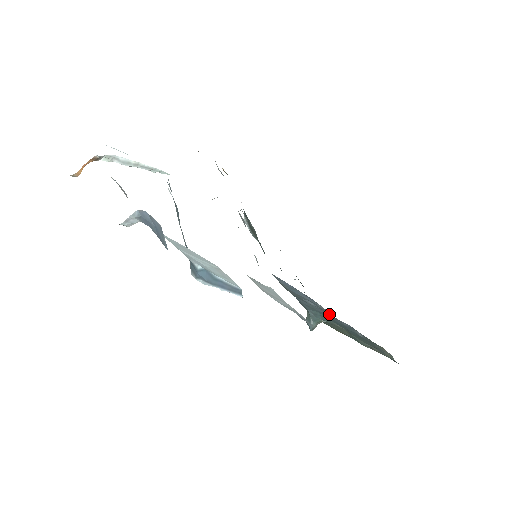
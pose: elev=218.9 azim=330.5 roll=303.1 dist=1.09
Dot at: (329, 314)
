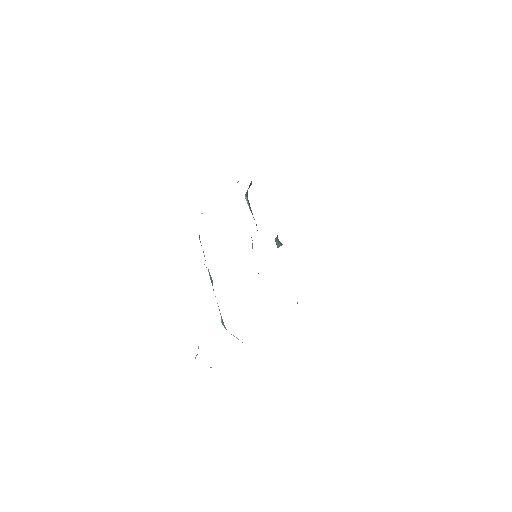
Dot at: occluded
